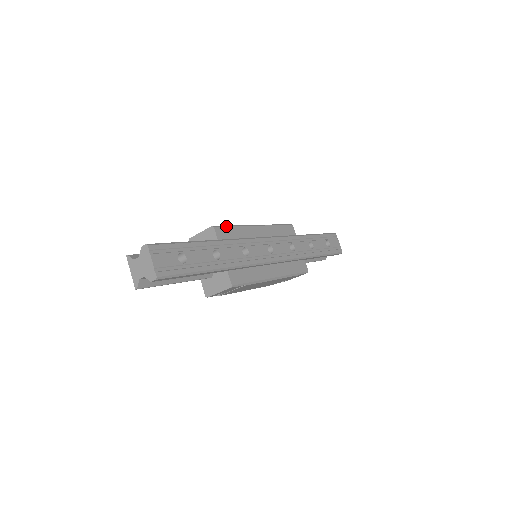
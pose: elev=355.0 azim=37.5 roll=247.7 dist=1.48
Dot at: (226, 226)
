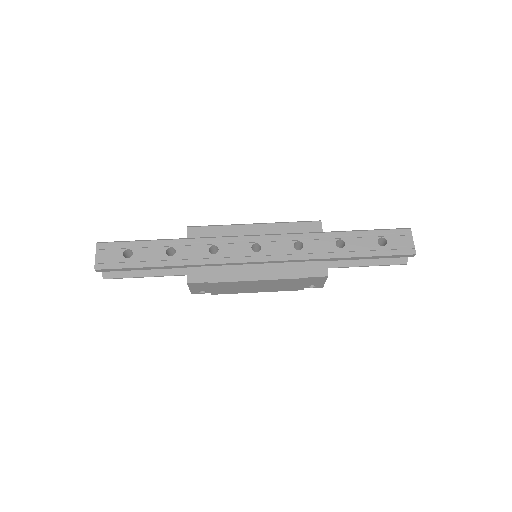
Dot at: (205, 226)
